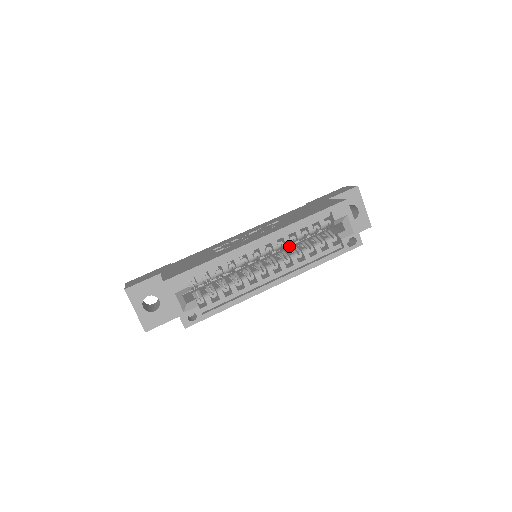
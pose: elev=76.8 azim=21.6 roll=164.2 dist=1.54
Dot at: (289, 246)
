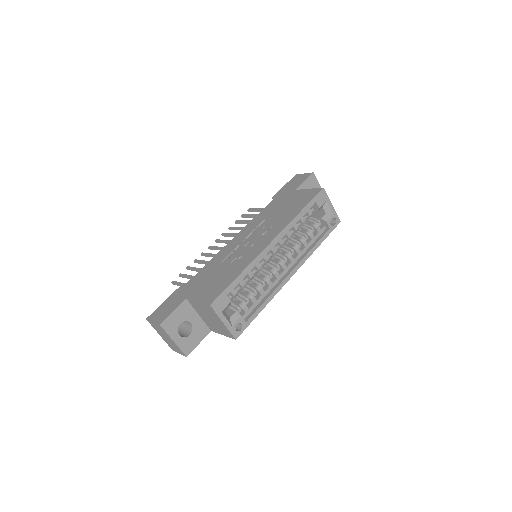
Dot at: occluded
